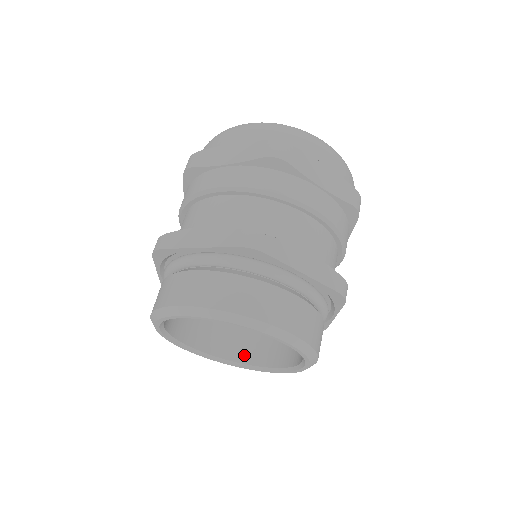
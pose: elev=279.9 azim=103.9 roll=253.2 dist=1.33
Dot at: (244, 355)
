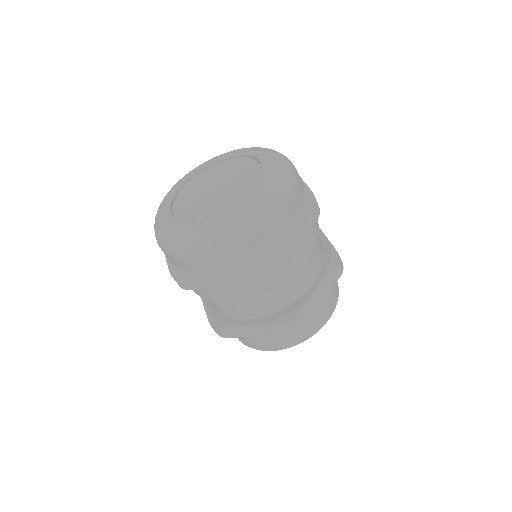
Dot at: occluded
